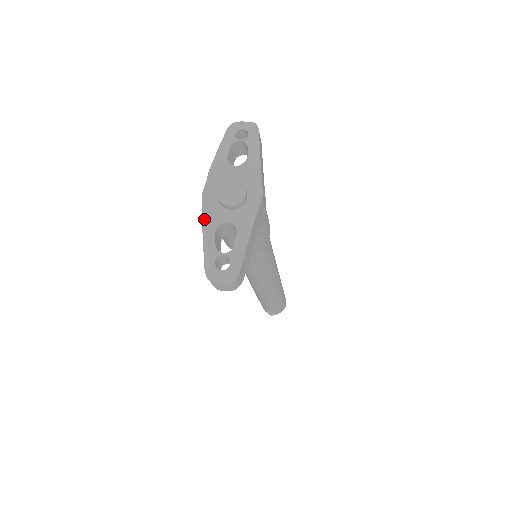
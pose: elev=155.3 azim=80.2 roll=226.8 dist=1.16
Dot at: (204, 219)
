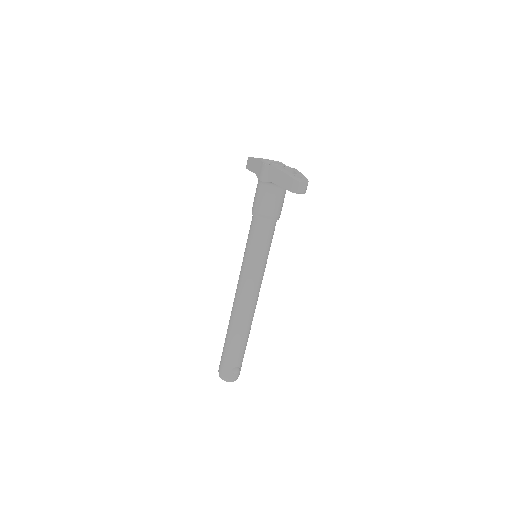
Dot at: (276, 167)
